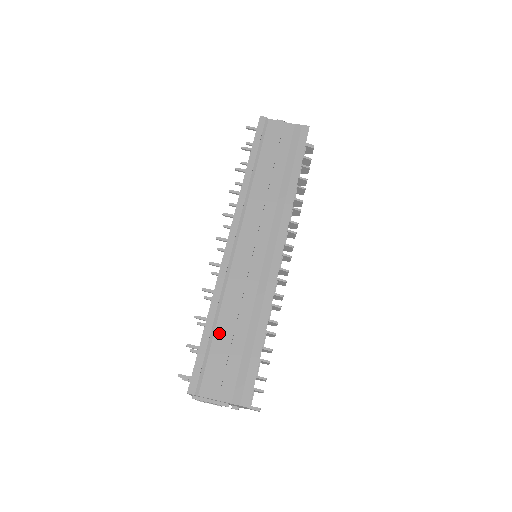
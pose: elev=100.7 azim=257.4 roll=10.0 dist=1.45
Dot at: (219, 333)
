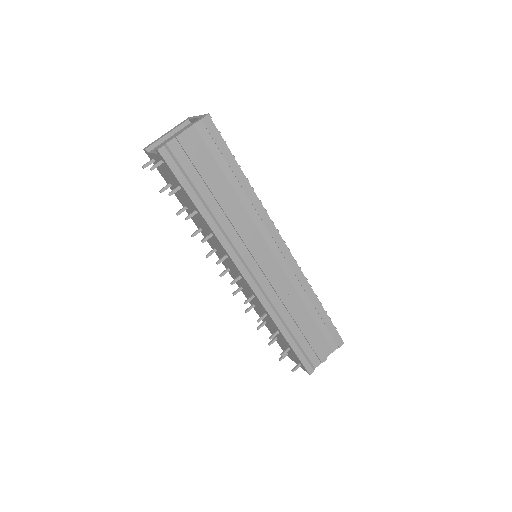
Dot at: (296, 333)
